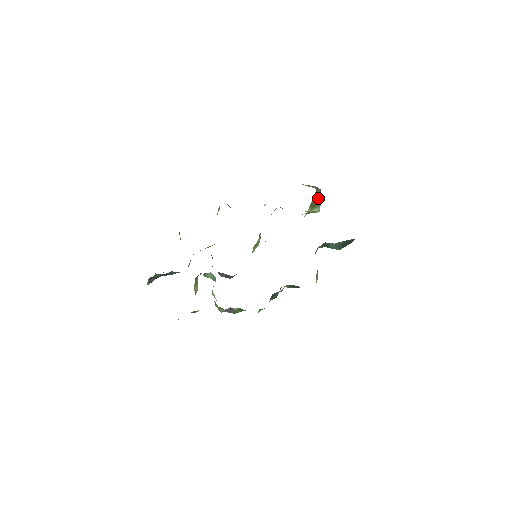
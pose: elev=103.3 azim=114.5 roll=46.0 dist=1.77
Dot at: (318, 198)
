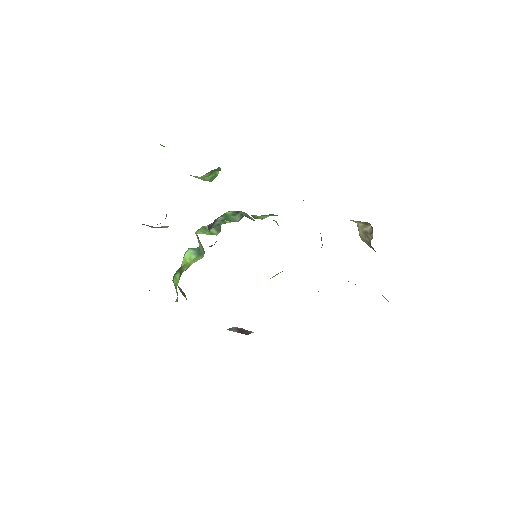
Dot at: occluded
